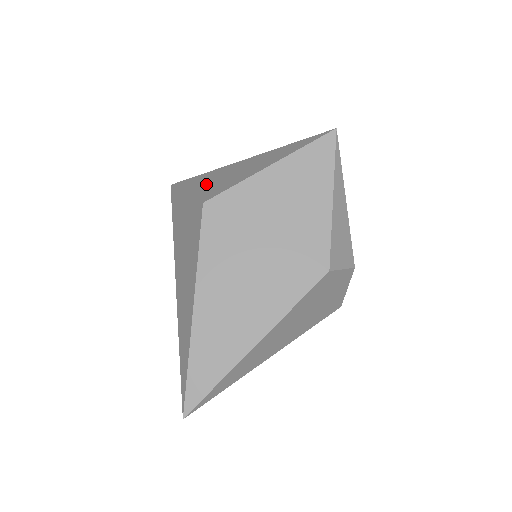
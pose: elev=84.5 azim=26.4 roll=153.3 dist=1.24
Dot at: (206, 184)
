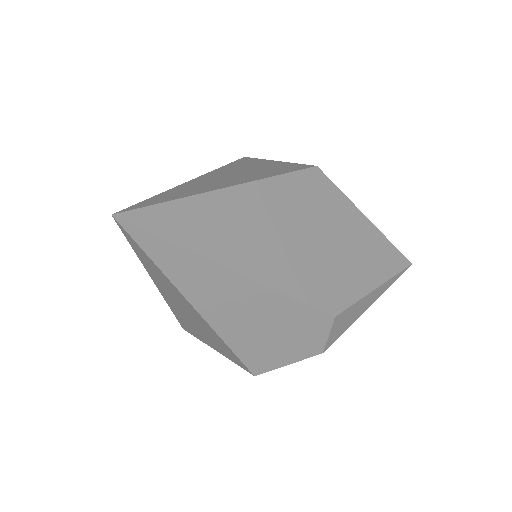
Dot at: occluded
